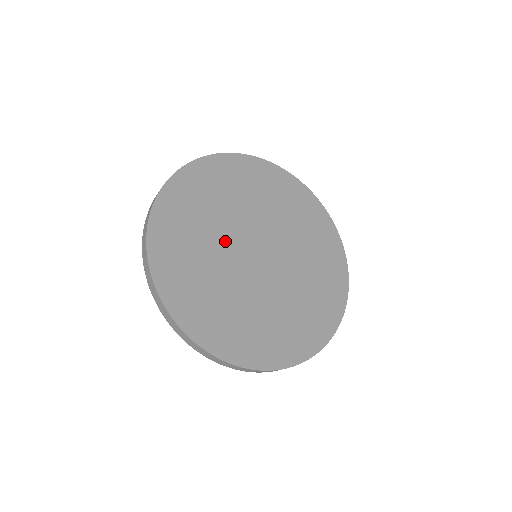
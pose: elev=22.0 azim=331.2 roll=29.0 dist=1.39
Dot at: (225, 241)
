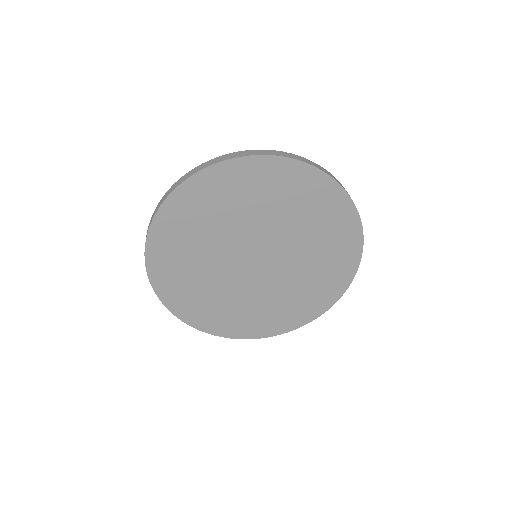
Dot at: (221, 253)
